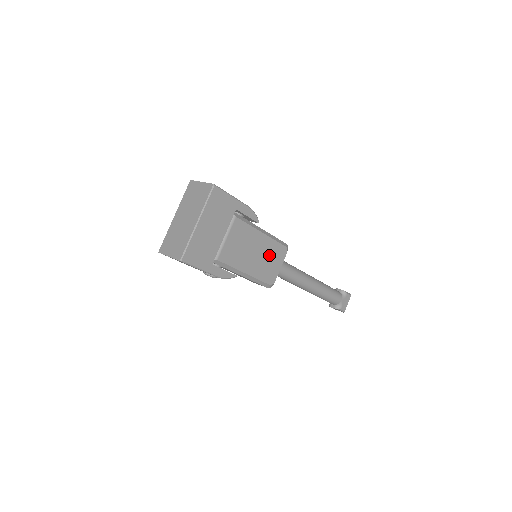
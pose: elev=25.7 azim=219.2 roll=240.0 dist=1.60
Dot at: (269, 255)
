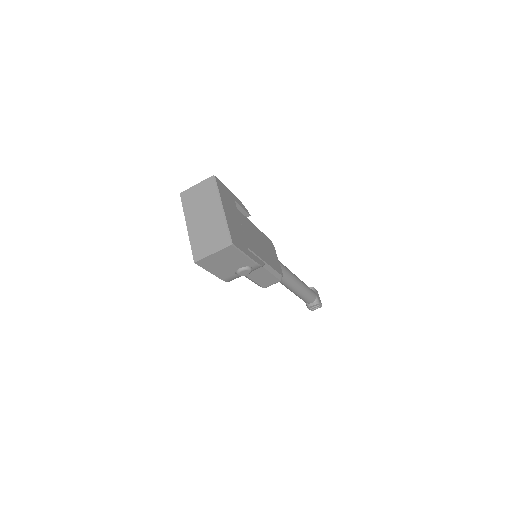
Dot at: (268, 247)
